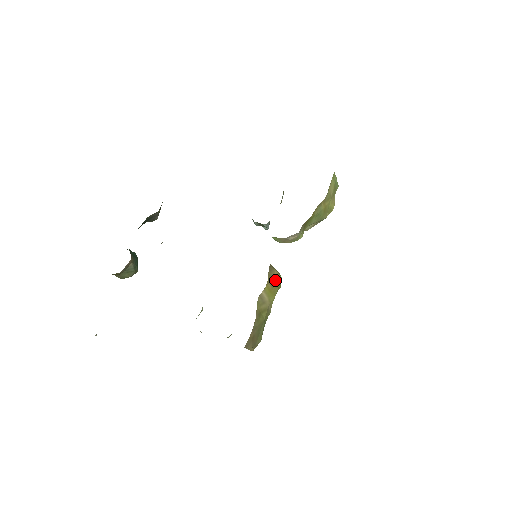
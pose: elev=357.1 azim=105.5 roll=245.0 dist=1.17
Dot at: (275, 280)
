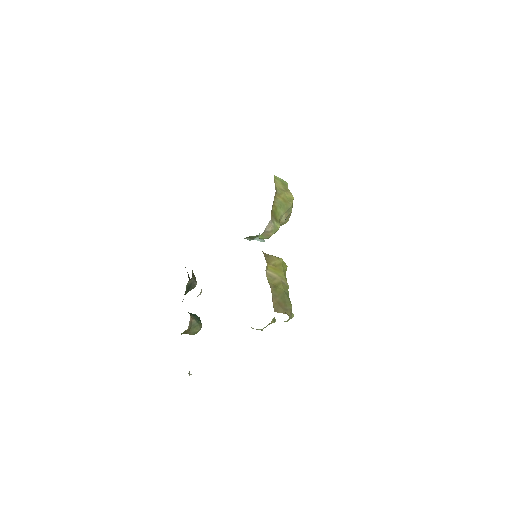
Dot at: (276, 262)
